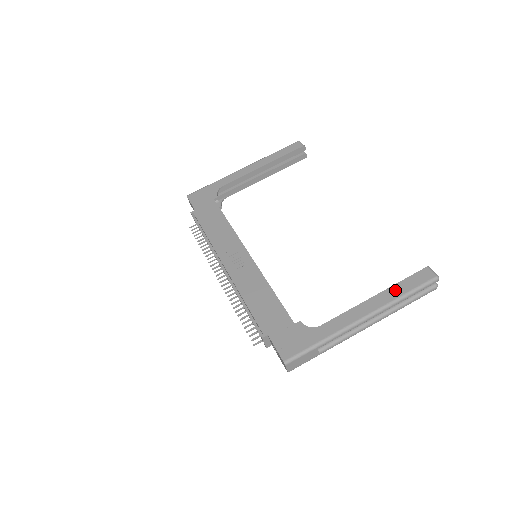
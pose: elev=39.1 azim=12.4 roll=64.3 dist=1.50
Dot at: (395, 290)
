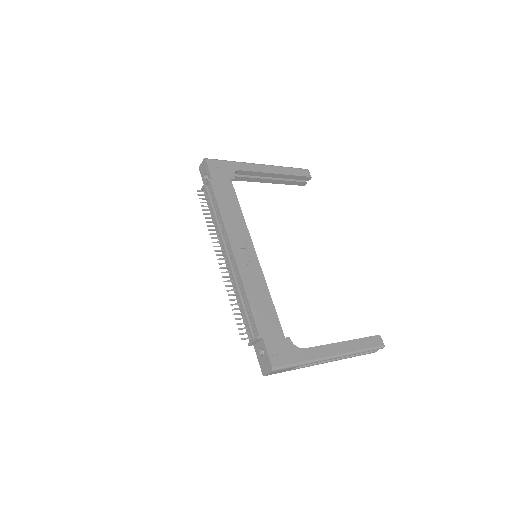
Dot at: (358, 343)
